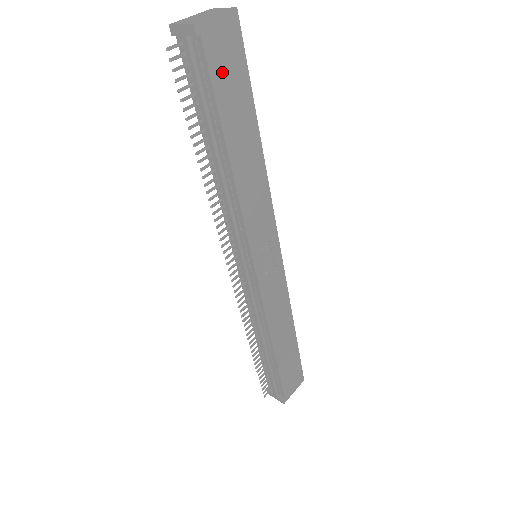
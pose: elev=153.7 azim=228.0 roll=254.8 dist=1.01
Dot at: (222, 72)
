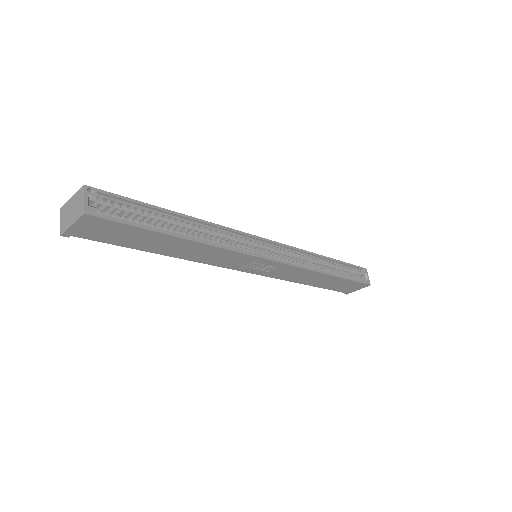
Dot at: (110, 237)
